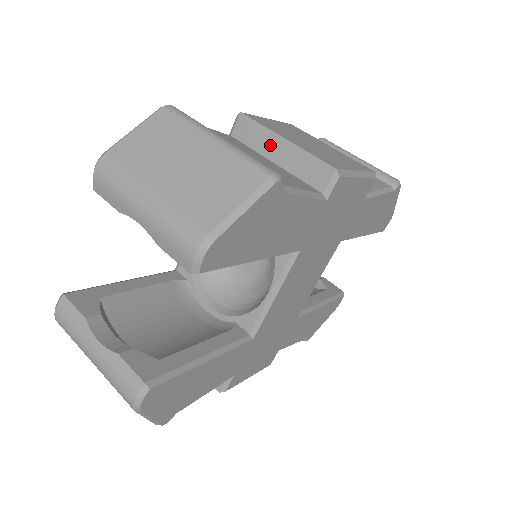
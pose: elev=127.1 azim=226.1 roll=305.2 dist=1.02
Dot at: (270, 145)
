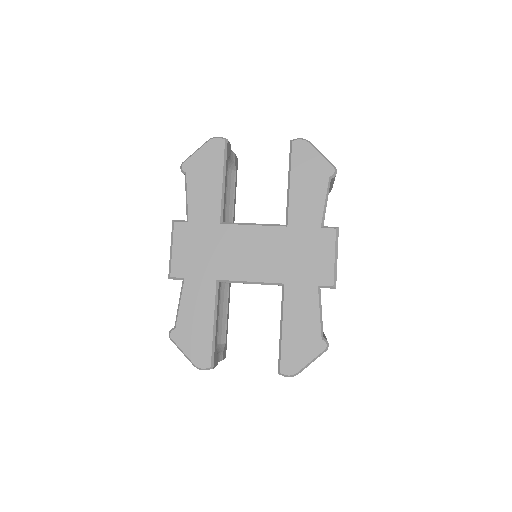
Dot at: occluded
